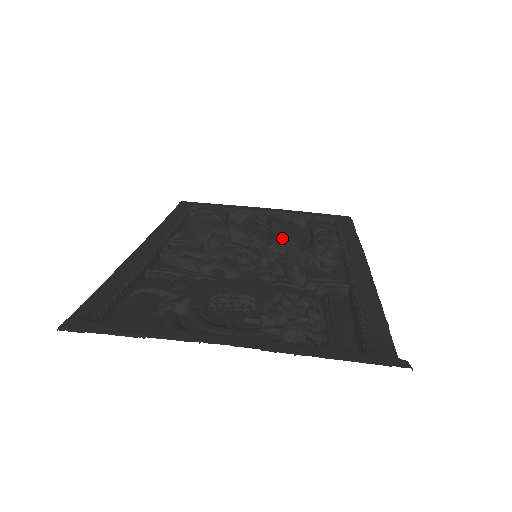
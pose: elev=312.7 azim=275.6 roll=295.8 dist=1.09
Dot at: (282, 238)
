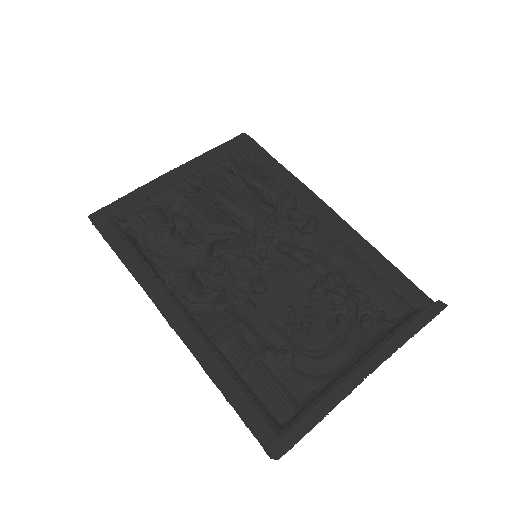
Dot at: (259, 224)
